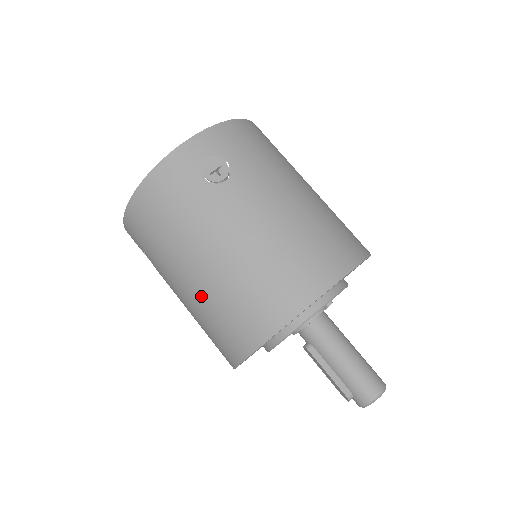
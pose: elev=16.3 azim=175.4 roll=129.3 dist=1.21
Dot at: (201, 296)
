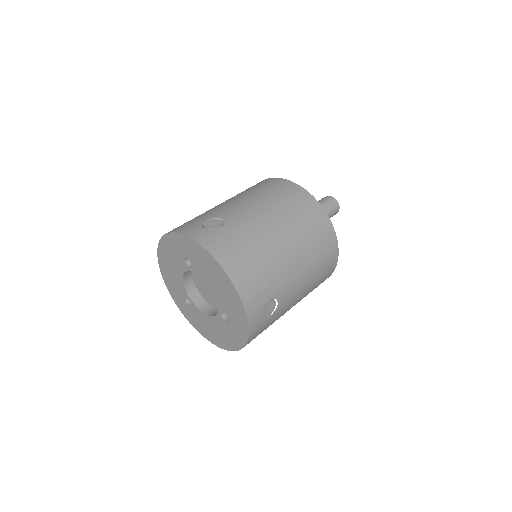
Dot at: occluded
